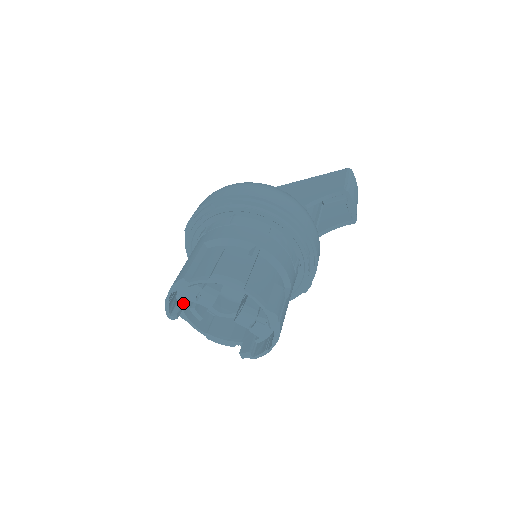
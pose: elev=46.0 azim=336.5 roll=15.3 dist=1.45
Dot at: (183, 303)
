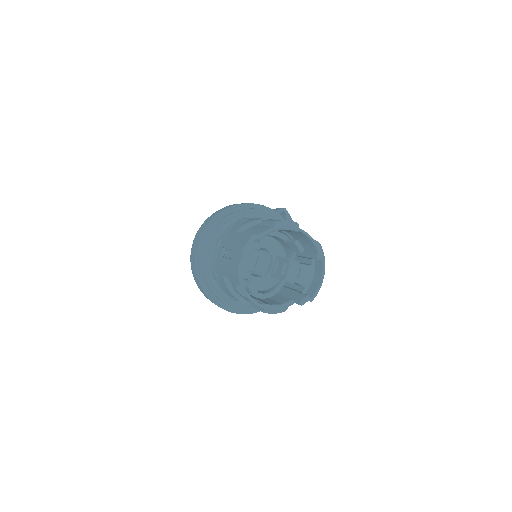
Dot at: occluded
